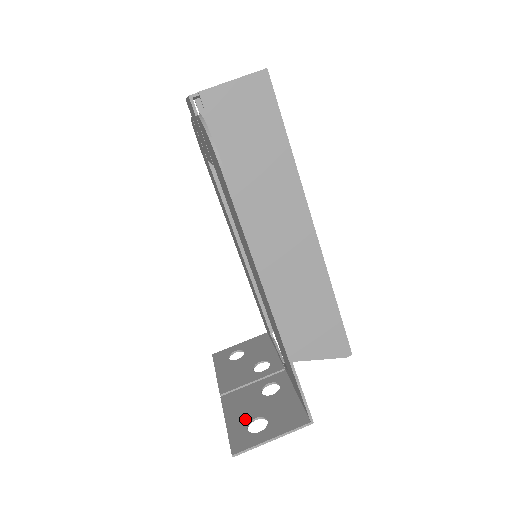
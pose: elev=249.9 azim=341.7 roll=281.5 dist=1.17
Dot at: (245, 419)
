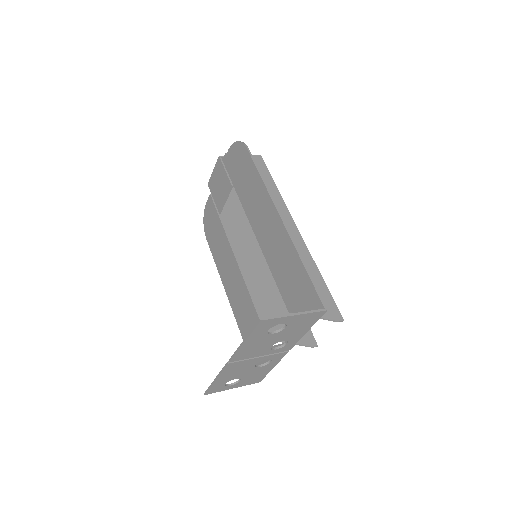
Dot at: occluded
